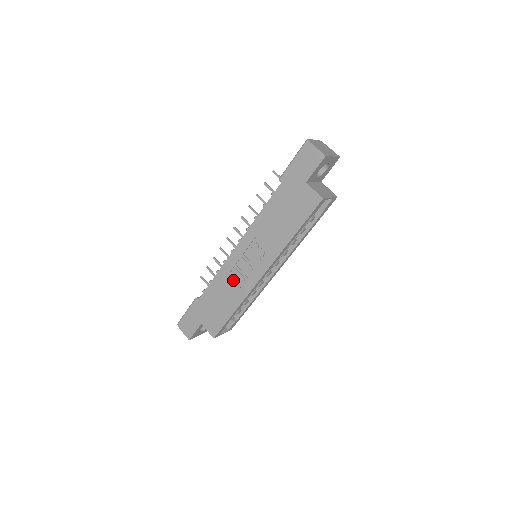
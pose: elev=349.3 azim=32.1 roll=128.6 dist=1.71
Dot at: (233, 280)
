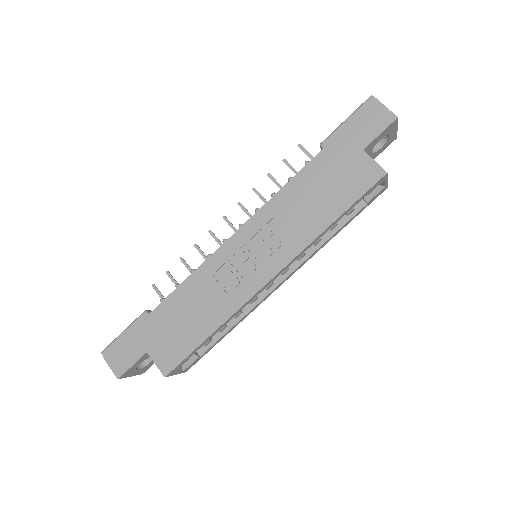
Dot at: (219, 283)
